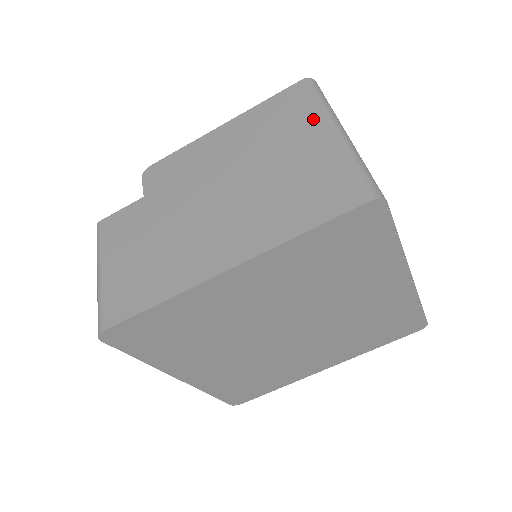
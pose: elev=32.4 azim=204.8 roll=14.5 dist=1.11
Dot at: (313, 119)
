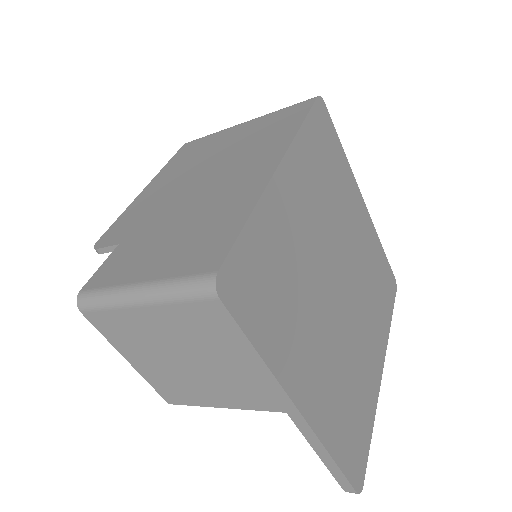
Dot at: (222, 133)
